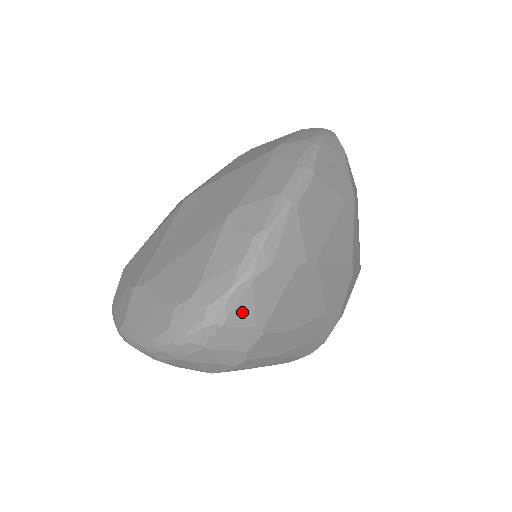
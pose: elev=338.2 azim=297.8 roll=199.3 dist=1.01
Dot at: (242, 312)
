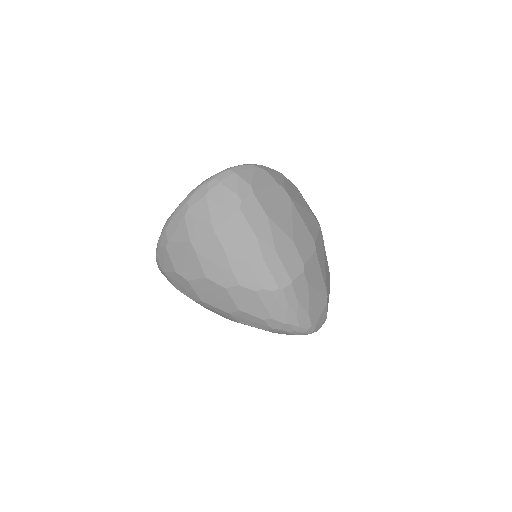
Dot at: (246, 174)
